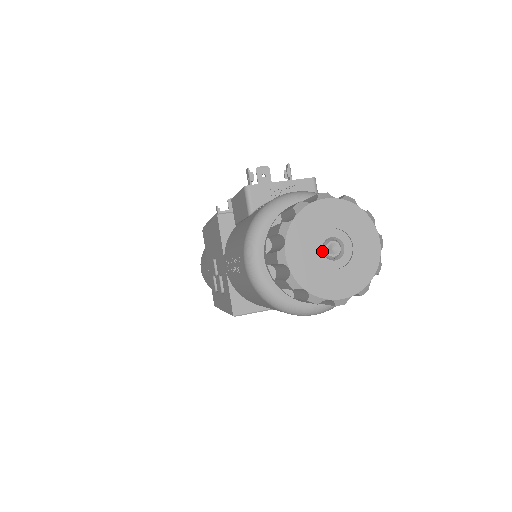
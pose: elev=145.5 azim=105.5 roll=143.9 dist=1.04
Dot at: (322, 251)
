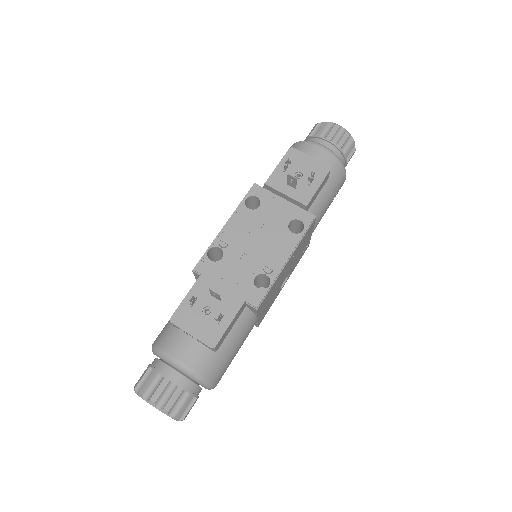
Dot at: occluded
